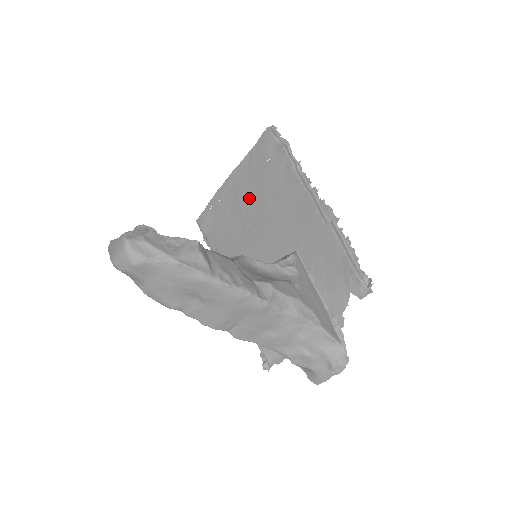
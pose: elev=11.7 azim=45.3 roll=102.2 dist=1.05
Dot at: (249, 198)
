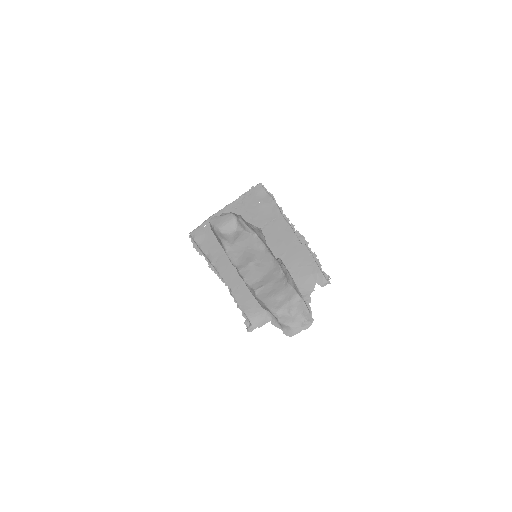
Dot at: occluded
